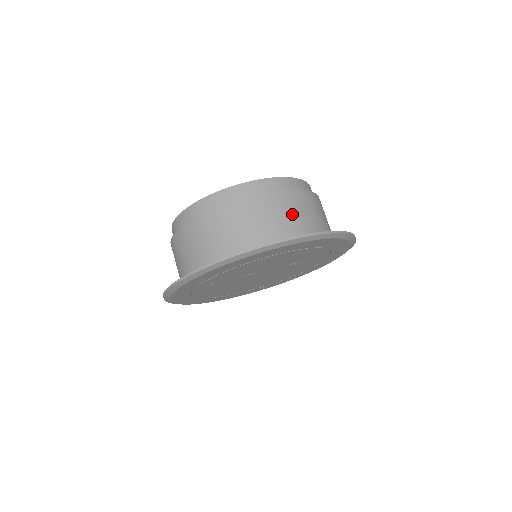
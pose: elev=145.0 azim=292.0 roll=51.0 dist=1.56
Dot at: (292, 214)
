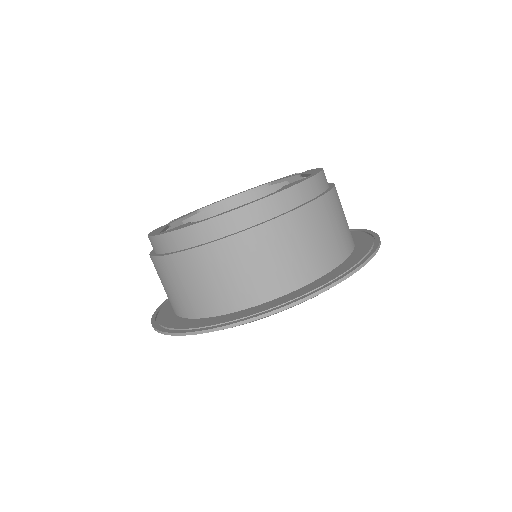
Dot at: (283, 254)
